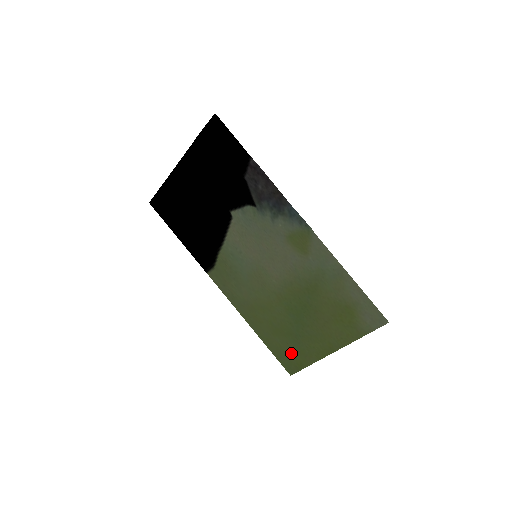
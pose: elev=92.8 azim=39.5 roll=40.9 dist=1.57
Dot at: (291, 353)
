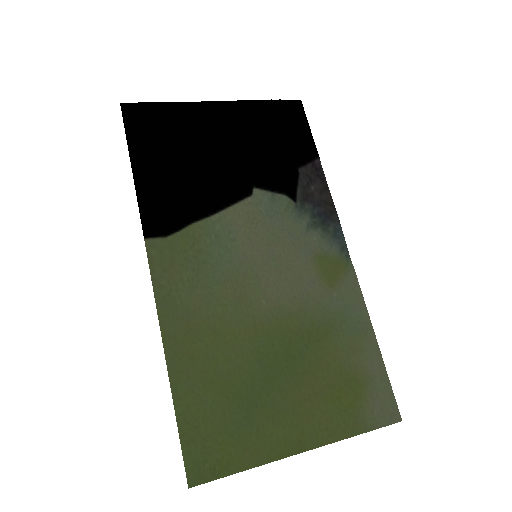
Dot at: (220, 436)
